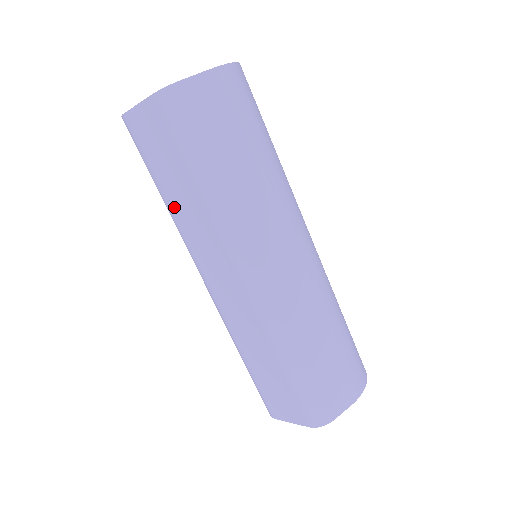
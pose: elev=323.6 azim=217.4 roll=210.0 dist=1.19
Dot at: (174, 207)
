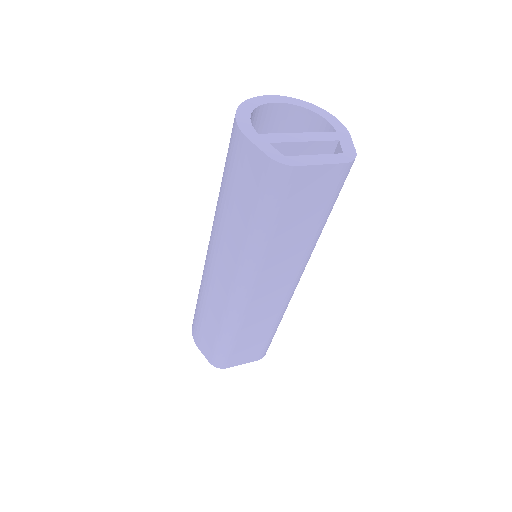
Dot at: (276, 242)
